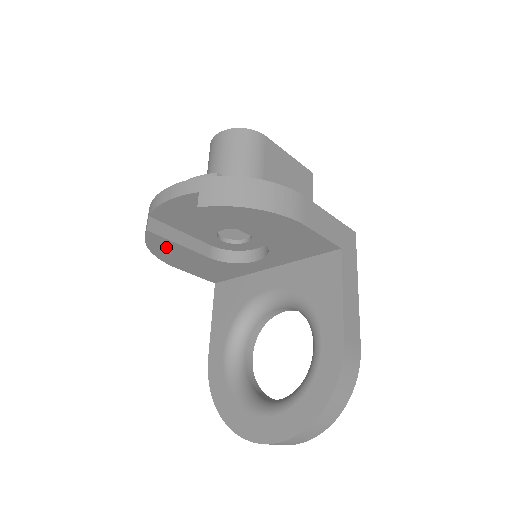
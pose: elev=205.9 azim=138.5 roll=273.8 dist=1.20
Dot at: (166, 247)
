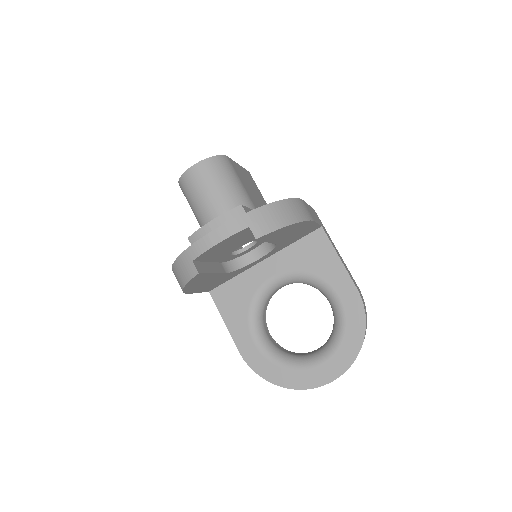
Dot at: (199, 280)
